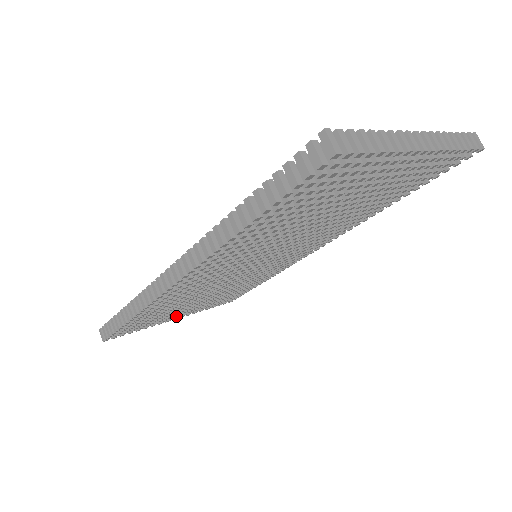
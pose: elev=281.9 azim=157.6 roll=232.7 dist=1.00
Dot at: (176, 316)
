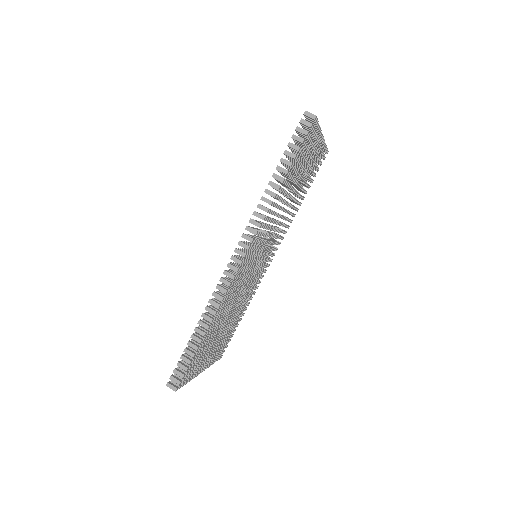
Dot at: occluded
